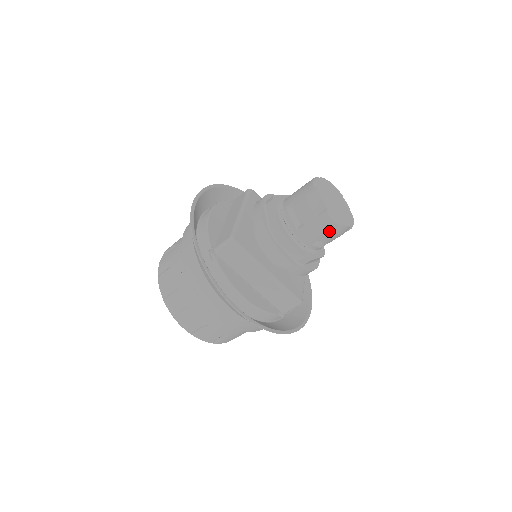
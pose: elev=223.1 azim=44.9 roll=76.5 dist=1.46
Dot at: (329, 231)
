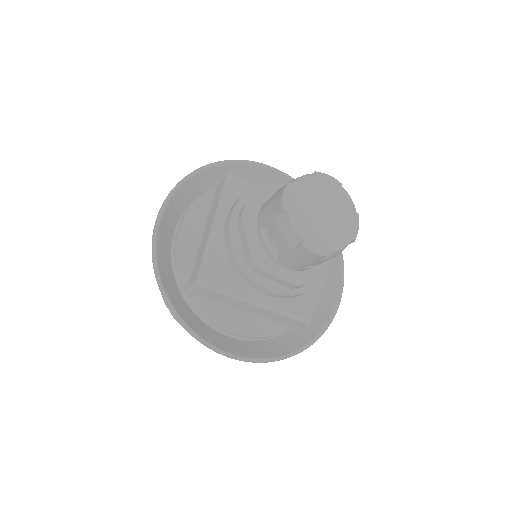
Dot at: (317, 260)
